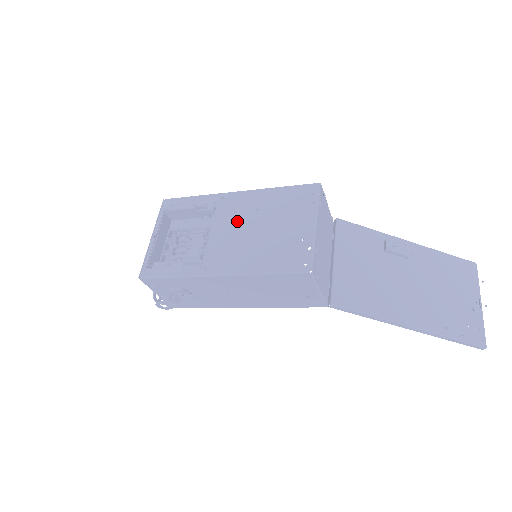
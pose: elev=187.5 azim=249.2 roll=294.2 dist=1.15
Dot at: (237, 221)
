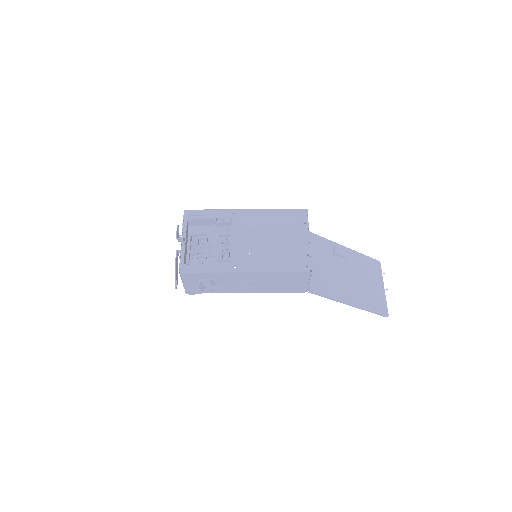
Dot at: (251, 232)
